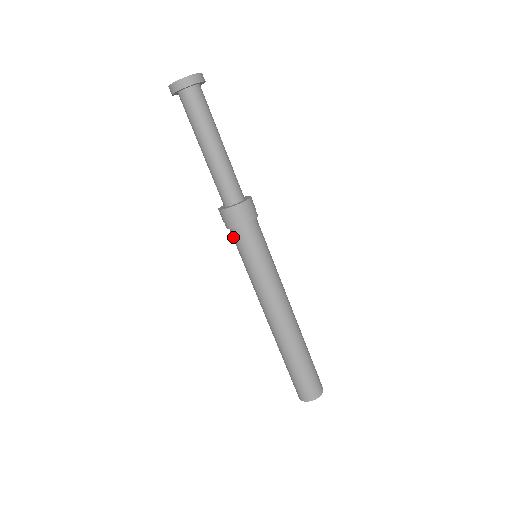
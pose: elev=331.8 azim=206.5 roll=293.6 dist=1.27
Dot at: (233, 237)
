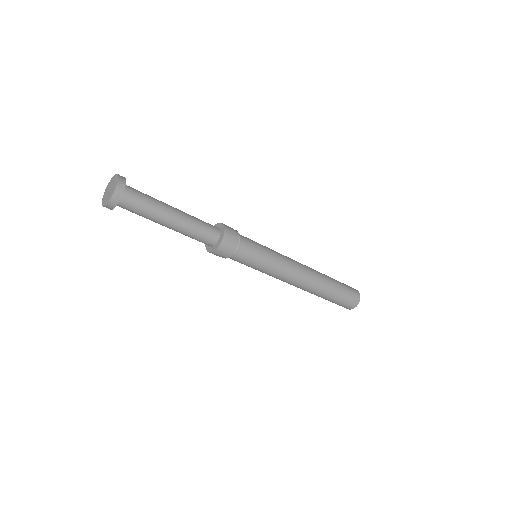
Dot at: occluded
